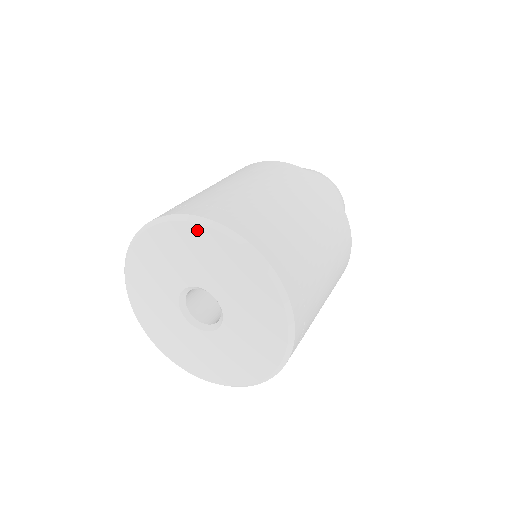
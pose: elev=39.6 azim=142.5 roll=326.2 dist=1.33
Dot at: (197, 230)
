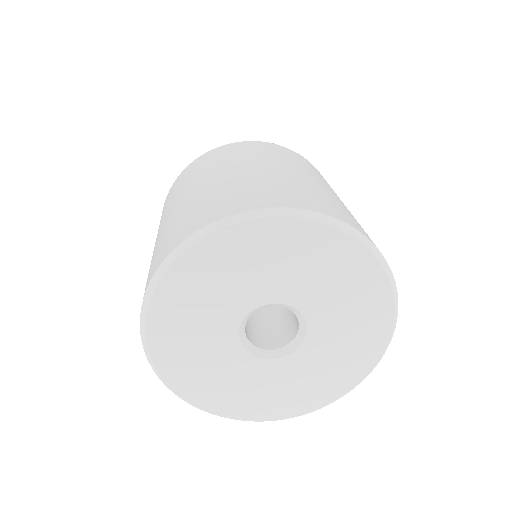
Dot at: (297, 227)
